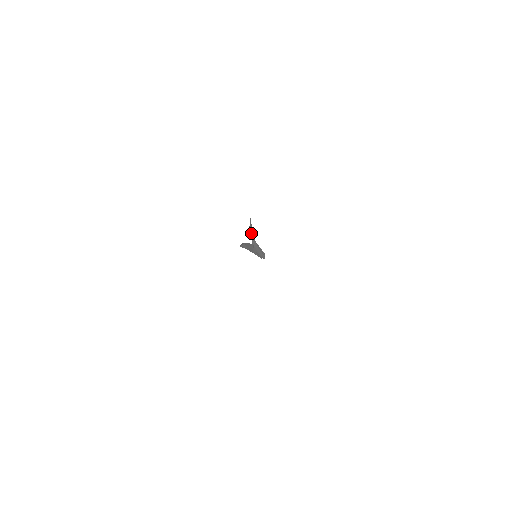
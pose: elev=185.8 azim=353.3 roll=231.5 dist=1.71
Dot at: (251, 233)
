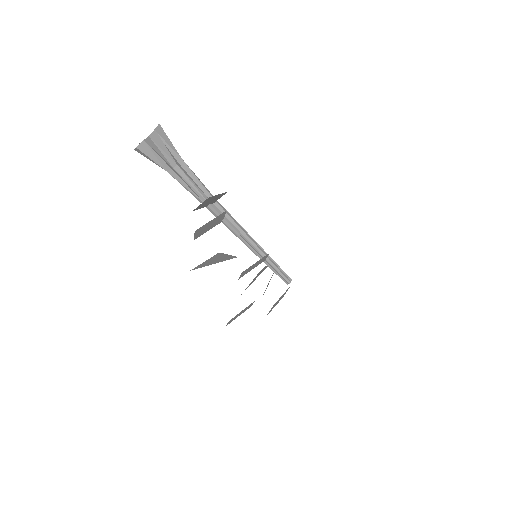
Dot at: (174, 152)
